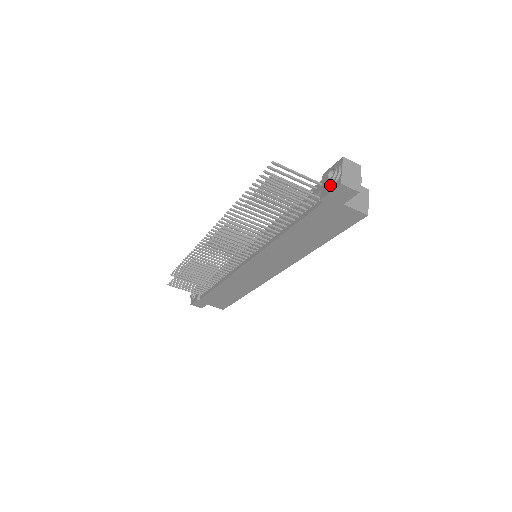
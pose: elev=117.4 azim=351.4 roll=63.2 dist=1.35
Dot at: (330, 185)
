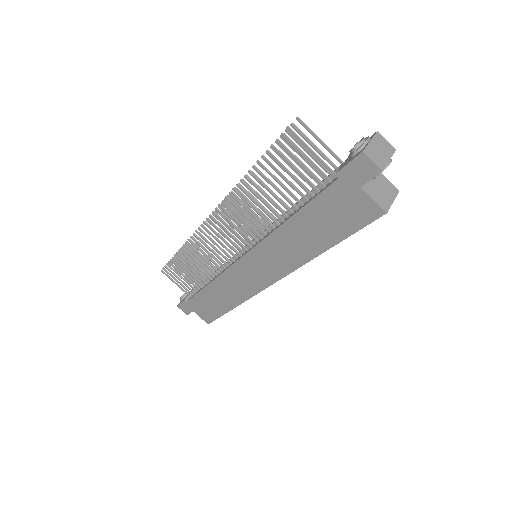
Dot at: (351, 155)
